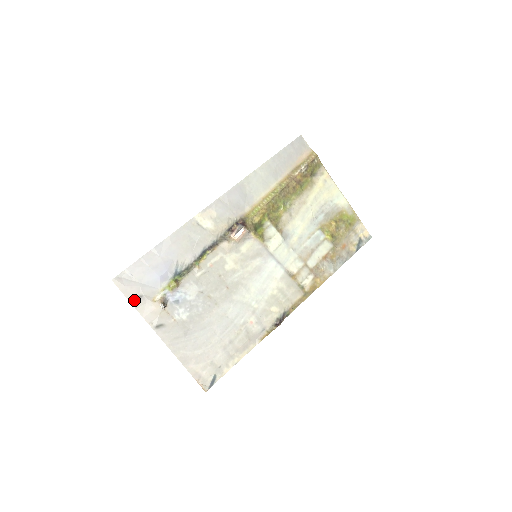
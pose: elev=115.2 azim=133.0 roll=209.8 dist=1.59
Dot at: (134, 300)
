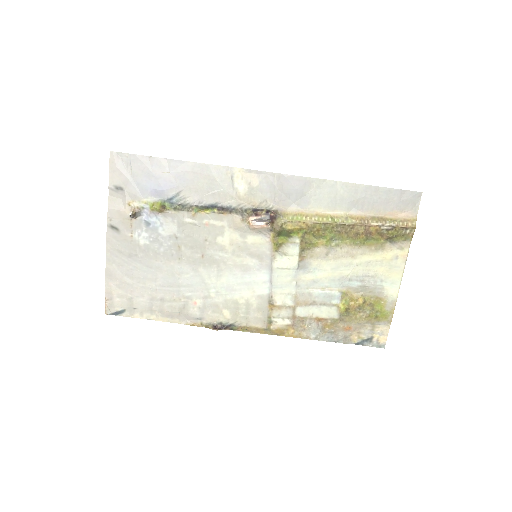
Dot at: (113, 186)
